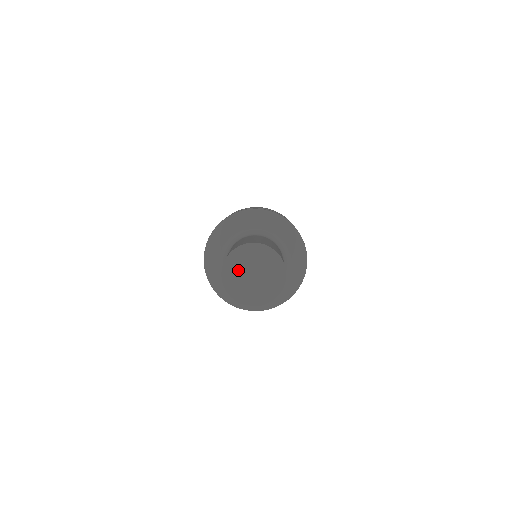
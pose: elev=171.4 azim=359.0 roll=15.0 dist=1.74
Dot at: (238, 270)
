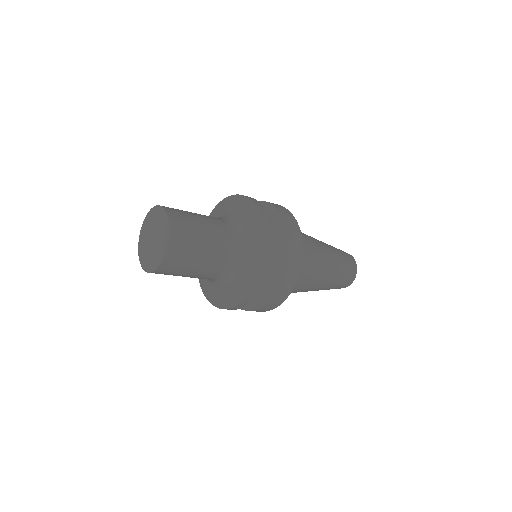
Dot at: (145, 248)
